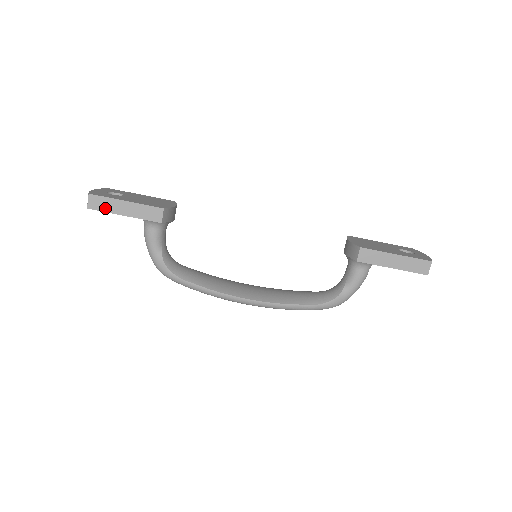
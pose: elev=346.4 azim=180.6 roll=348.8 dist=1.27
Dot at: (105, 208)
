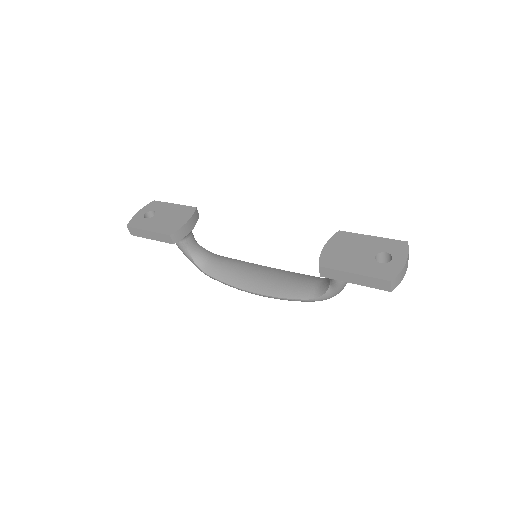
Dot at: (139, 235)
